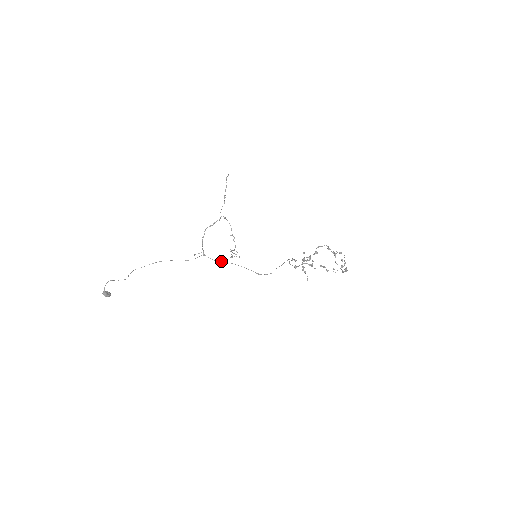
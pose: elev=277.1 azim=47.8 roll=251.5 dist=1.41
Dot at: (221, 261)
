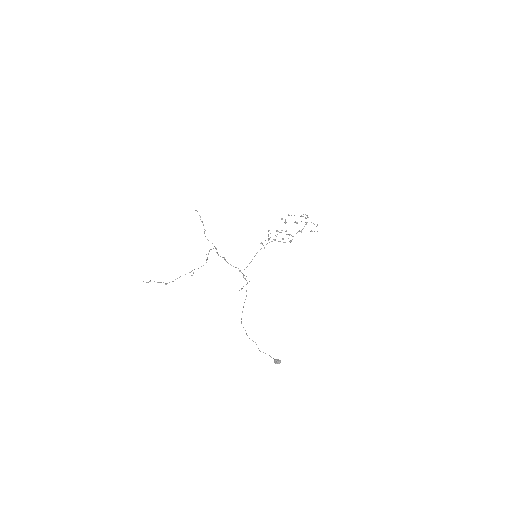
Dot at: occluded
